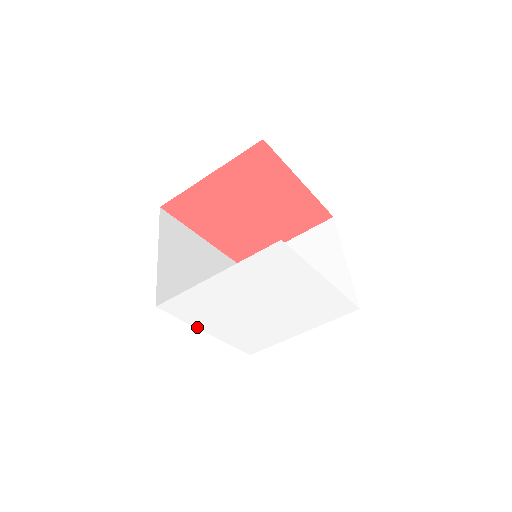
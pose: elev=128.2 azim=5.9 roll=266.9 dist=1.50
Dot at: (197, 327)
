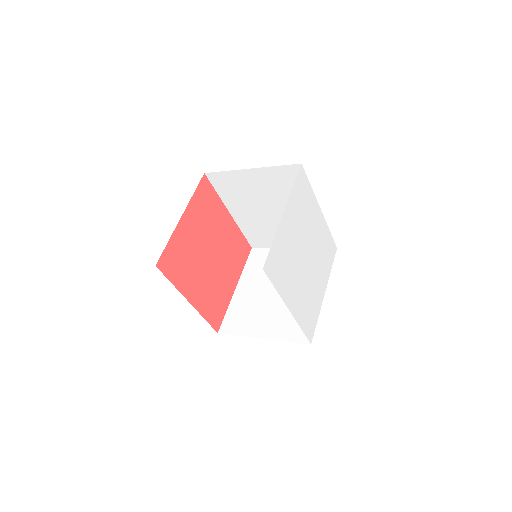
Dot at: (284, 301)
